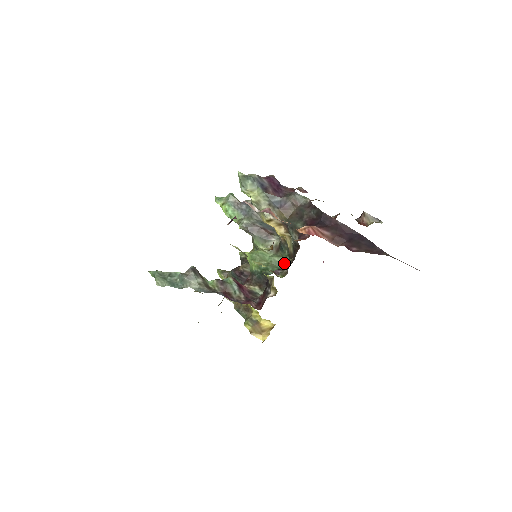
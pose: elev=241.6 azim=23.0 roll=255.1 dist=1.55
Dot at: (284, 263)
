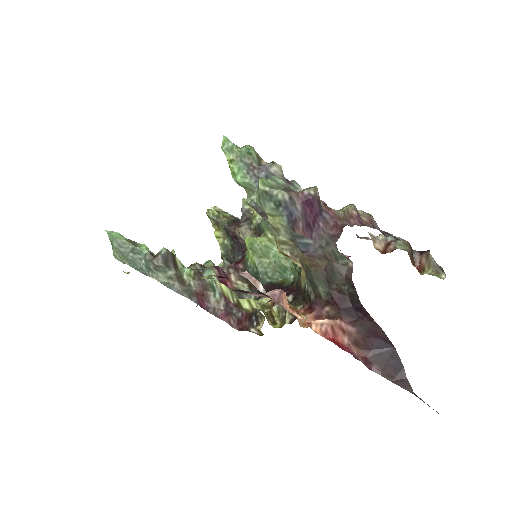
Dot at: (291, 270)
